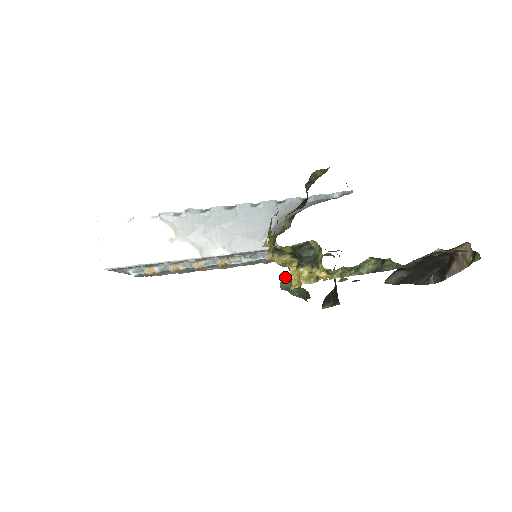
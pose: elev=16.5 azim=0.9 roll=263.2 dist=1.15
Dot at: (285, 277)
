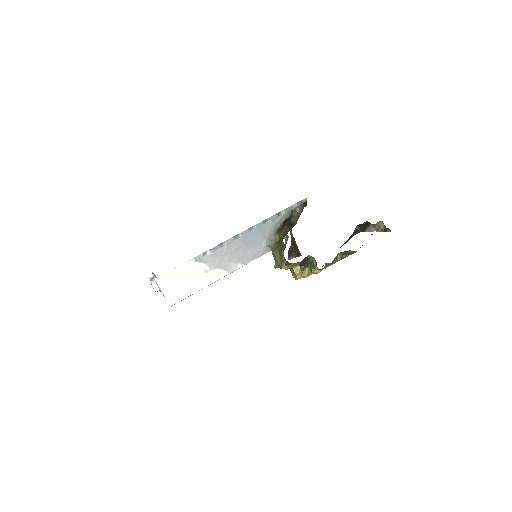
Dot at: (277, 262)
